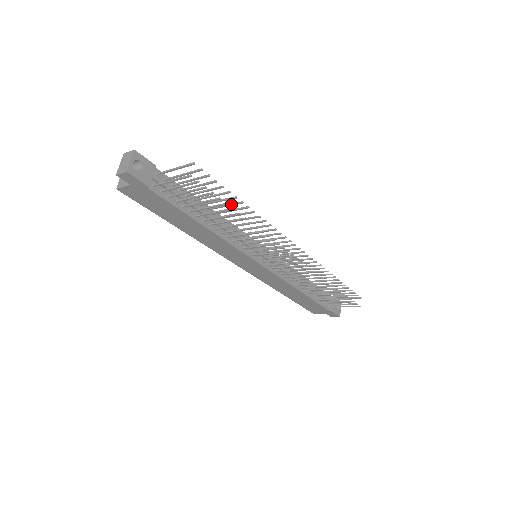
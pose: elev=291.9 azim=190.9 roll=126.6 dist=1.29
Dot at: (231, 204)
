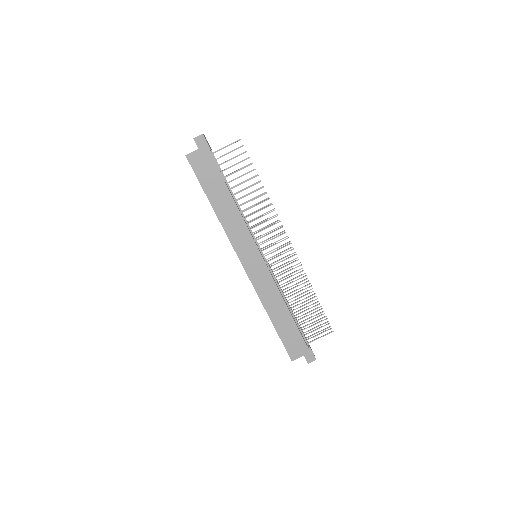
Dot at: (252, 184)
